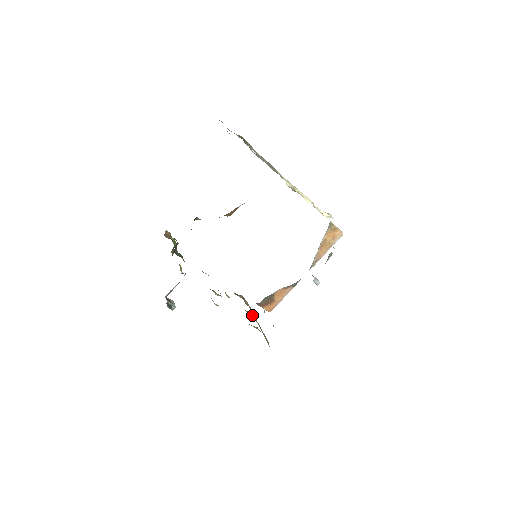
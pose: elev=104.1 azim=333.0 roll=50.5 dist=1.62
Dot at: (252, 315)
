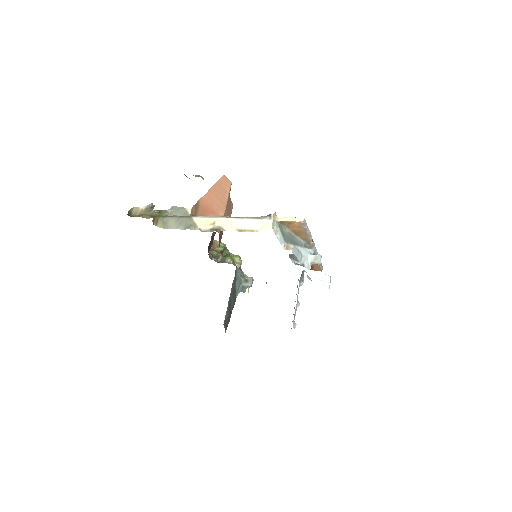
Dot at: occluded
